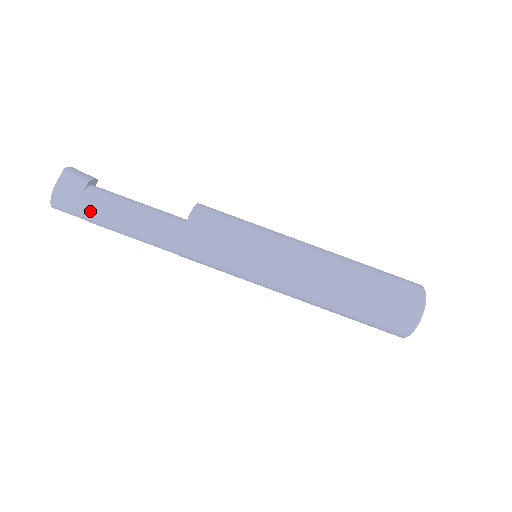
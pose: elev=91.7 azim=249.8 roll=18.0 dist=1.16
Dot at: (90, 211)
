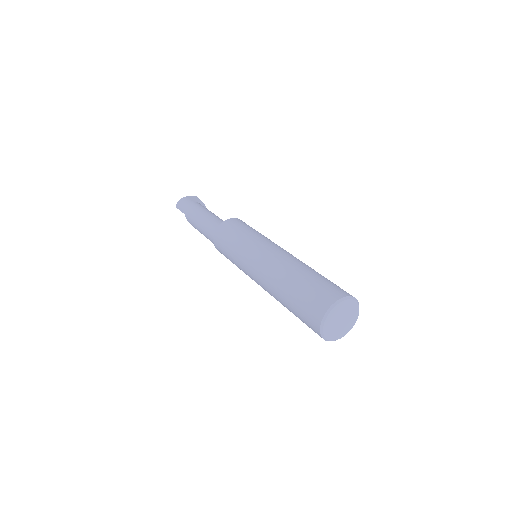
Dot at: (190, 207)
